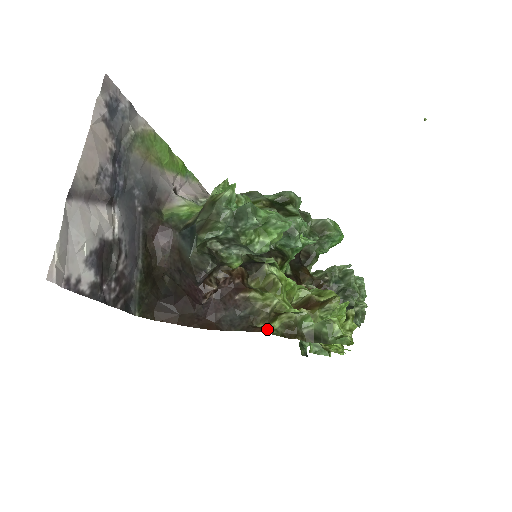
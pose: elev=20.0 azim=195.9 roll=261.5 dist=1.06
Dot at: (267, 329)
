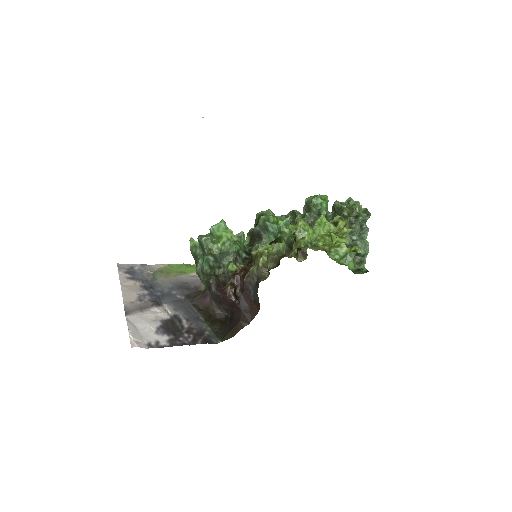
Dot at: (260, 273)
